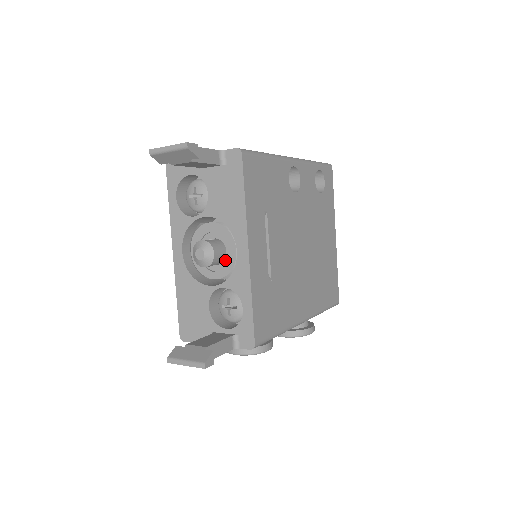
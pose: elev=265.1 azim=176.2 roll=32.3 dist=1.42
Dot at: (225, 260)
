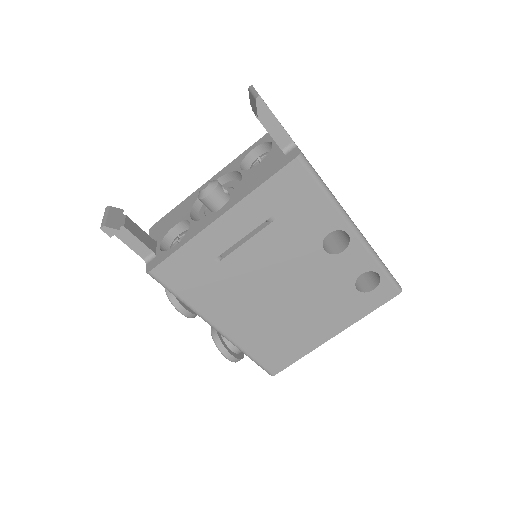
Dot at: (215, 212)
